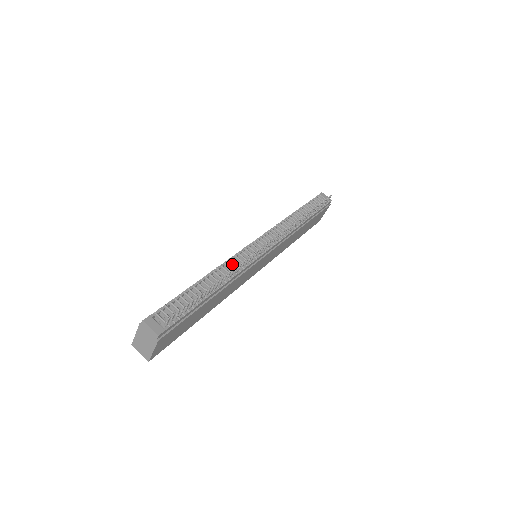
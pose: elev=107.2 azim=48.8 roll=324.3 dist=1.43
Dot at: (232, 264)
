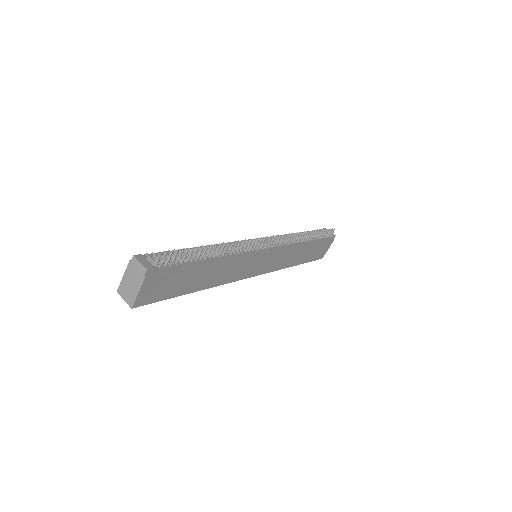
Dot at: occluded
